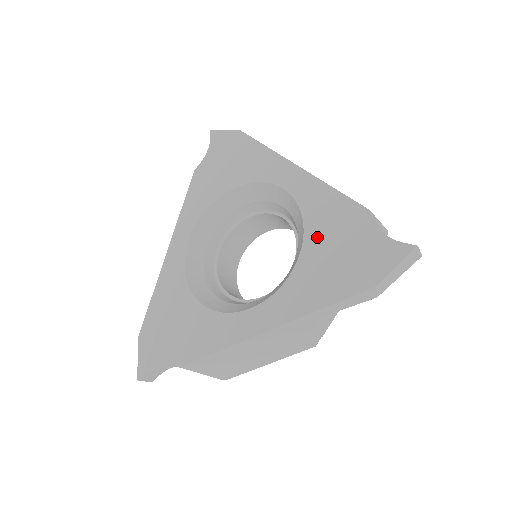
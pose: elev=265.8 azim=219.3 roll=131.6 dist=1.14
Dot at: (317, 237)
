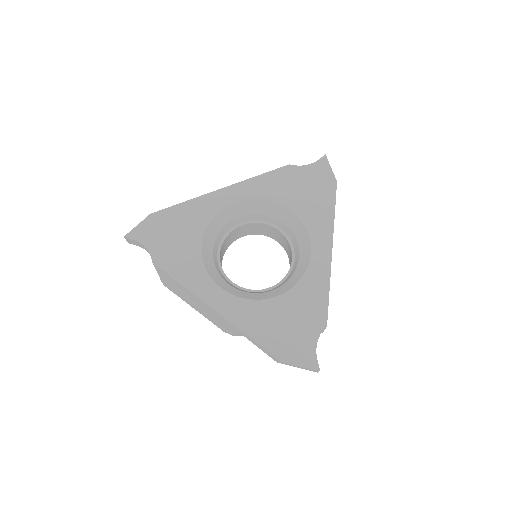
Dot at: (291, 302)
